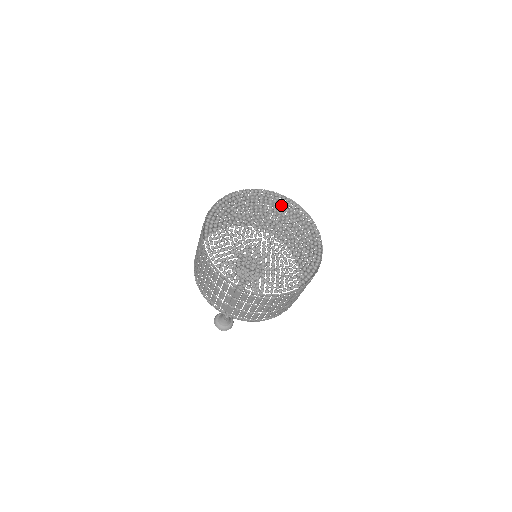
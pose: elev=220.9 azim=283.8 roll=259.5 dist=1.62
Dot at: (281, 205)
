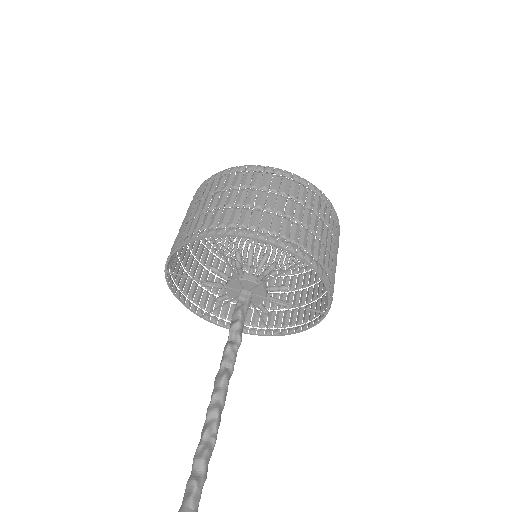
Dot at: (272, 284)
